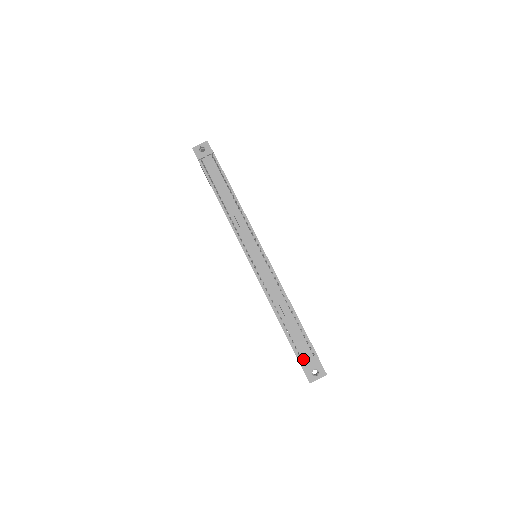
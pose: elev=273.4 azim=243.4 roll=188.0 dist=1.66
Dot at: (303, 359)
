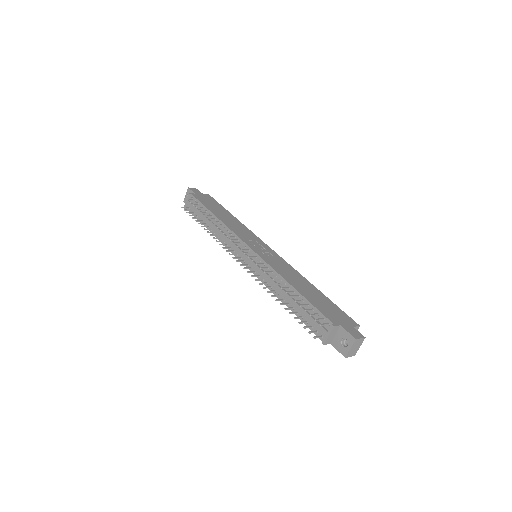
Dot at: (322, 335)
